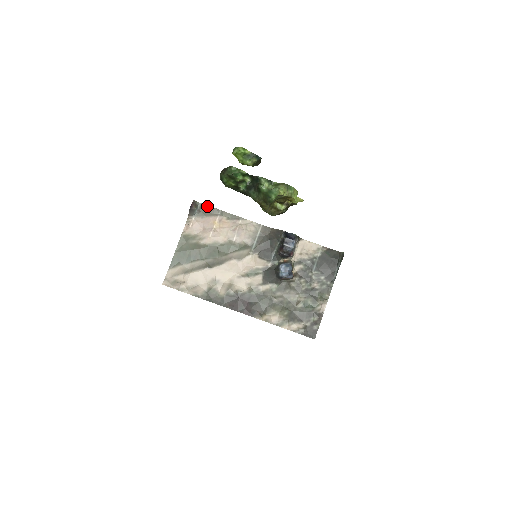
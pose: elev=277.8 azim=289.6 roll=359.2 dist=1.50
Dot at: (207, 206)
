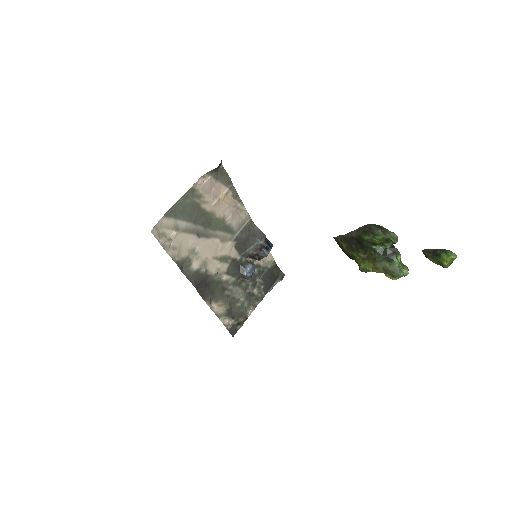
Dot at: (226, 172)
